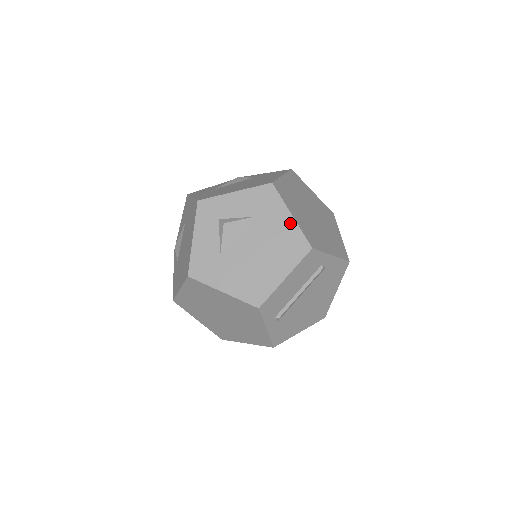
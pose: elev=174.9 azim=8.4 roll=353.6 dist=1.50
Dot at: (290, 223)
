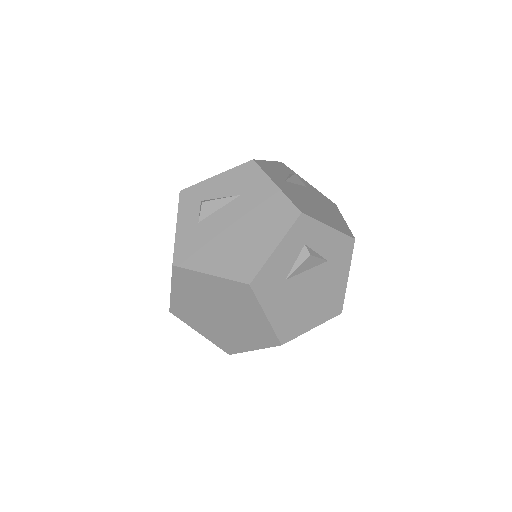
Dot at: (343, 283)
